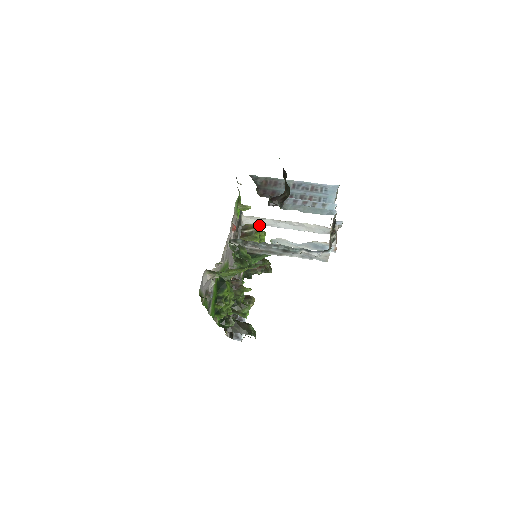
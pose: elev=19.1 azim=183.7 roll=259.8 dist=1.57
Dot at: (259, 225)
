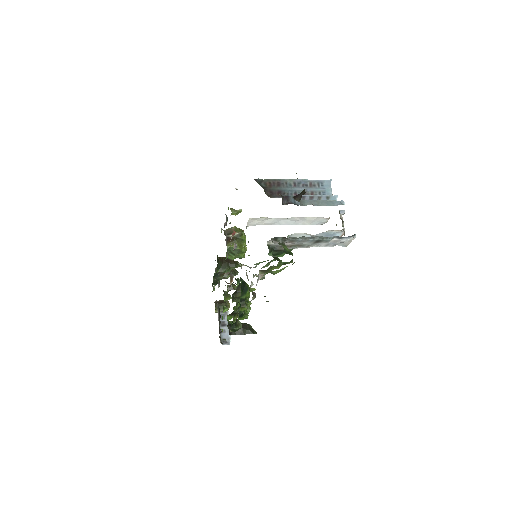
Dot at: (239, 228)
